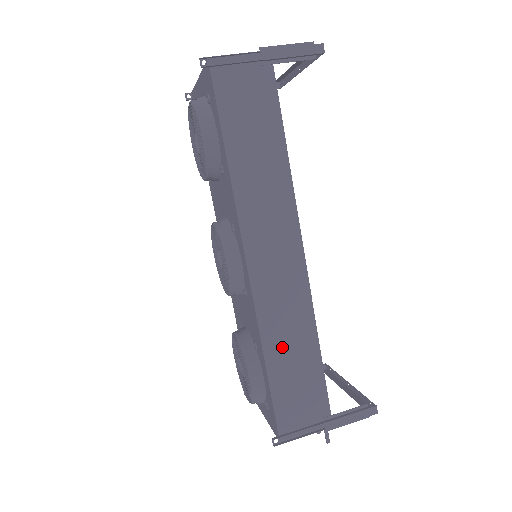
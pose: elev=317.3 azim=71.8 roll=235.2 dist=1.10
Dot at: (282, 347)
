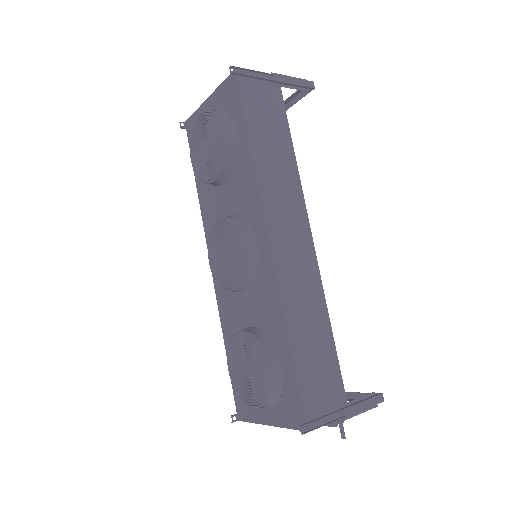
Dot at: (302, 325)
